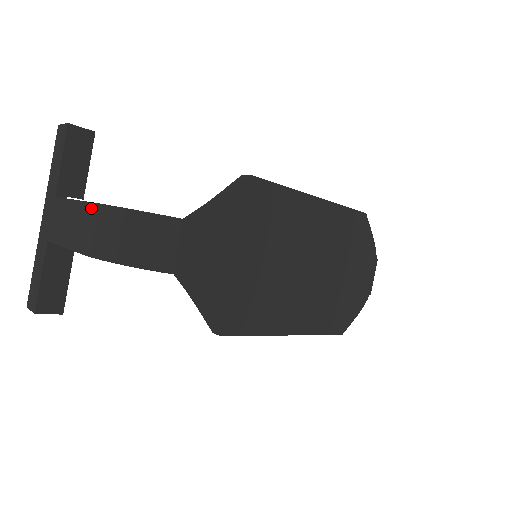
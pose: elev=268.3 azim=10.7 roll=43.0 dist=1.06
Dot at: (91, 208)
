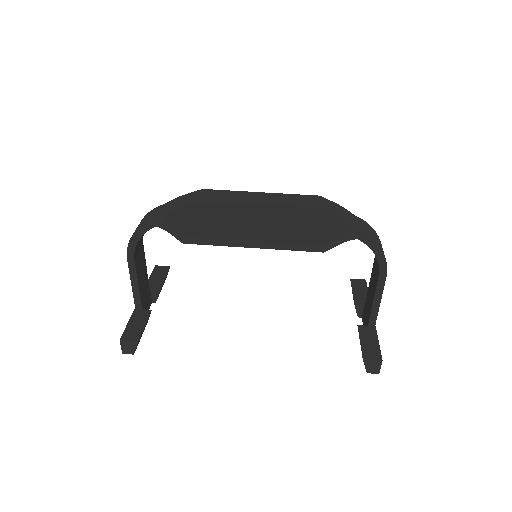
Dot at: occluded
